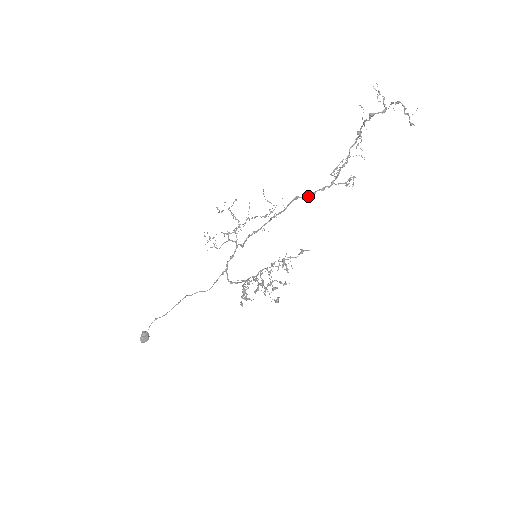
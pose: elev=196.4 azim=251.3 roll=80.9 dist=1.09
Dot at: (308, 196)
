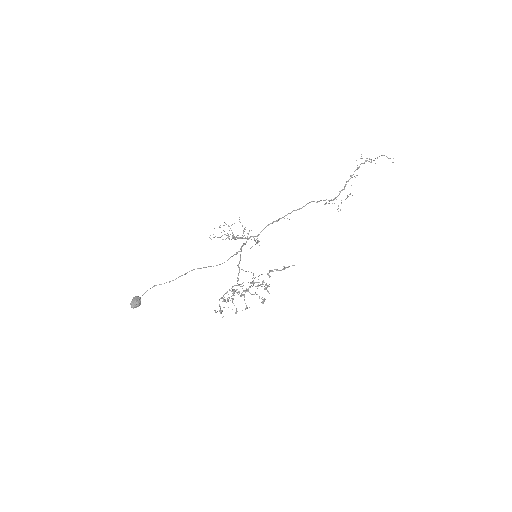
Dot at: (321, 200)
